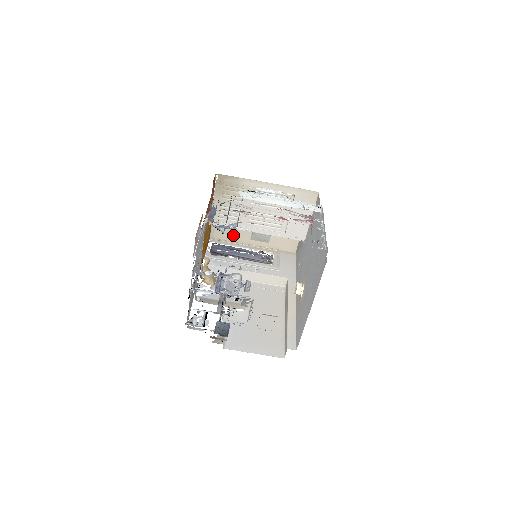
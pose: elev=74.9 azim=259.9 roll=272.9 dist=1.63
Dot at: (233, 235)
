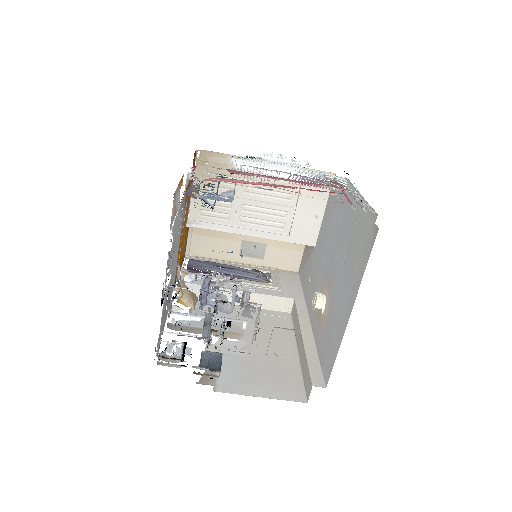
Dot at: (216, 250)
